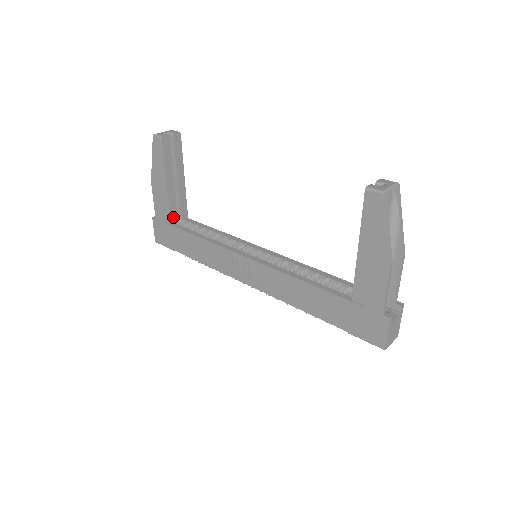
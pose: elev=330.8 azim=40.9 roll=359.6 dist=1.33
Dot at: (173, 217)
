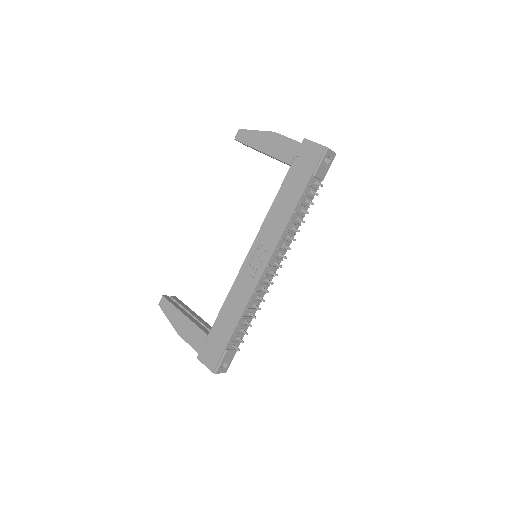
Dot at: (206, 332)
